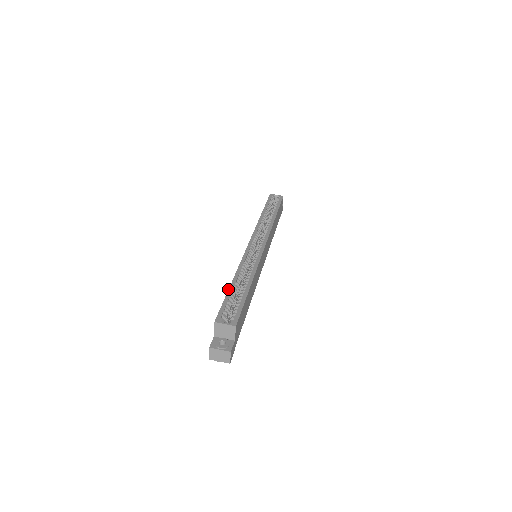
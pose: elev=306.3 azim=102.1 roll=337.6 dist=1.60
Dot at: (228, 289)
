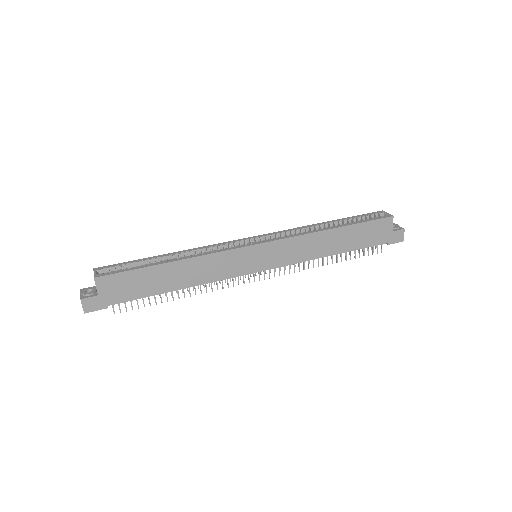
Dot at: occluded
